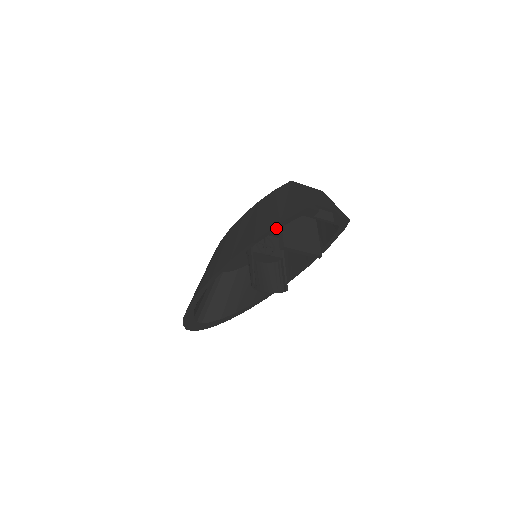
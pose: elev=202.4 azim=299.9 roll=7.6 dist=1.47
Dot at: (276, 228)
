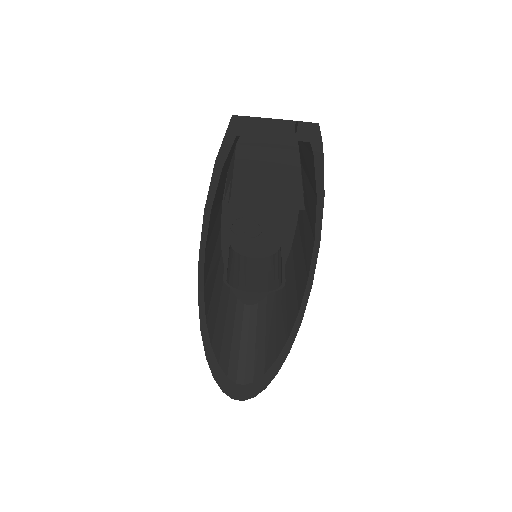
Dot at: (217, 174)
